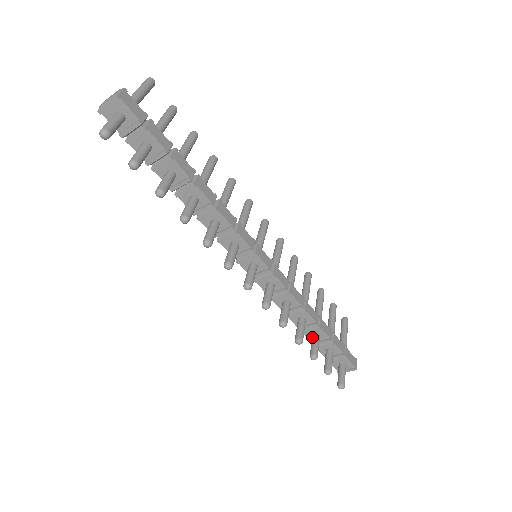
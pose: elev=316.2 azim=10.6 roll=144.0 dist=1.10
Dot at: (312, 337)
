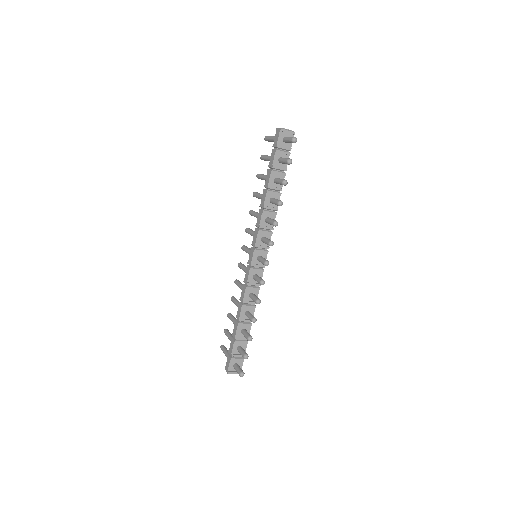
Dot at: (244, 329)
